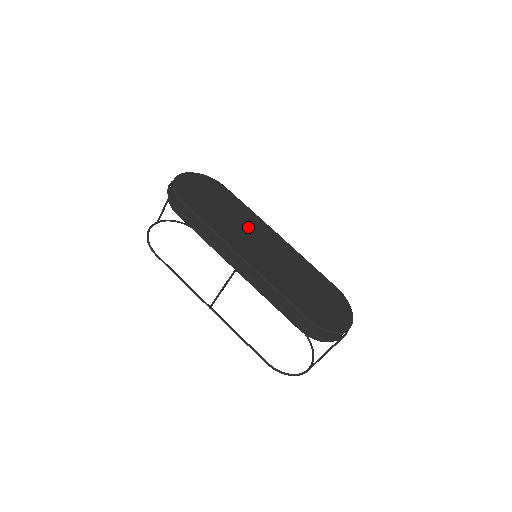
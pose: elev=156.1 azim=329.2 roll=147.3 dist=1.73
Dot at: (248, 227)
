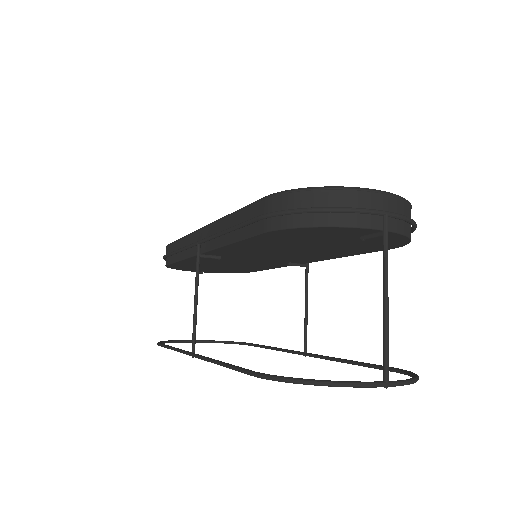
Dot at: occluded
